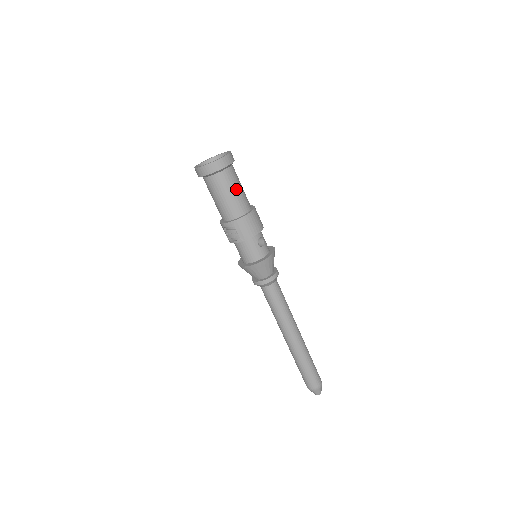
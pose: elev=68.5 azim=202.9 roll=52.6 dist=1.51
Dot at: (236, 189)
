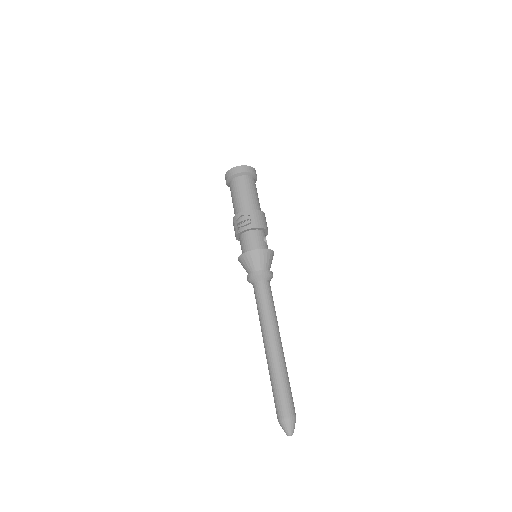
Dot at: (256, 193)
